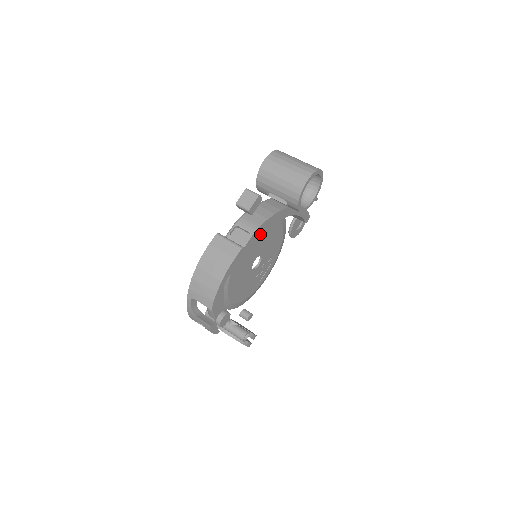
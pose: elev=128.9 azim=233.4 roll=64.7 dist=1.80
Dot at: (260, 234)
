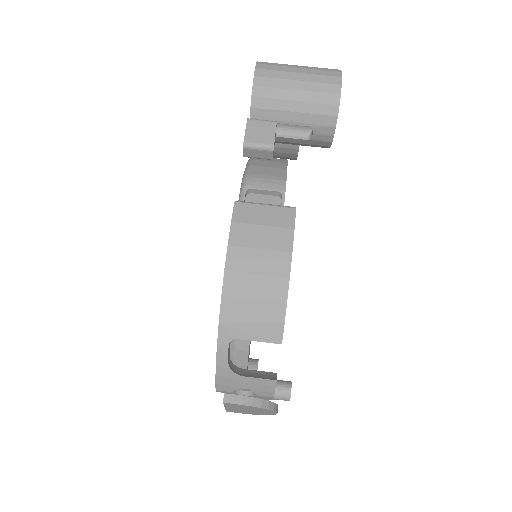
Dot at: occluded
